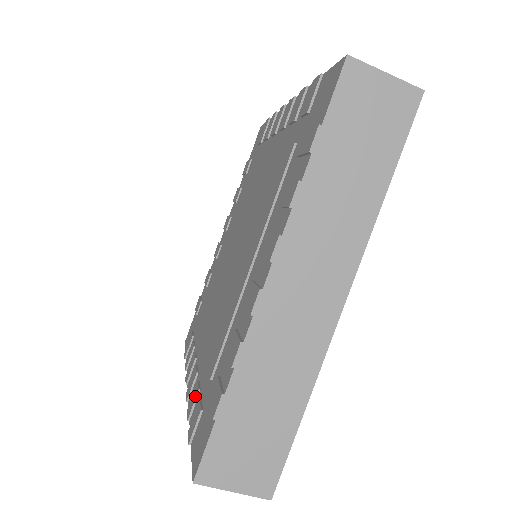
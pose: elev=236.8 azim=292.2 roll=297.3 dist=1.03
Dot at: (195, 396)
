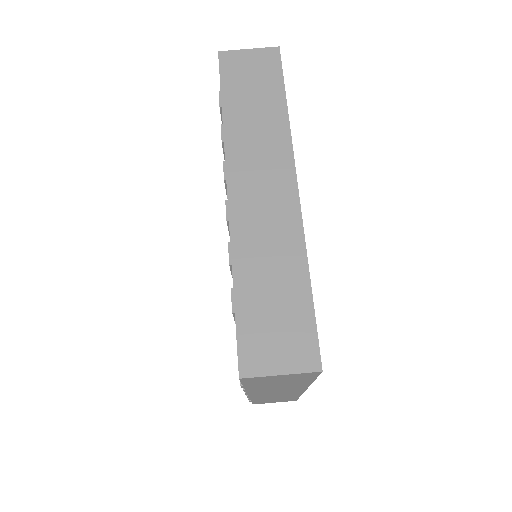
Dot at: occluded
